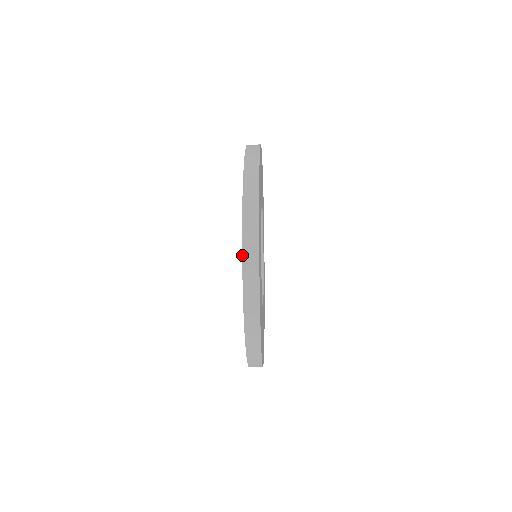
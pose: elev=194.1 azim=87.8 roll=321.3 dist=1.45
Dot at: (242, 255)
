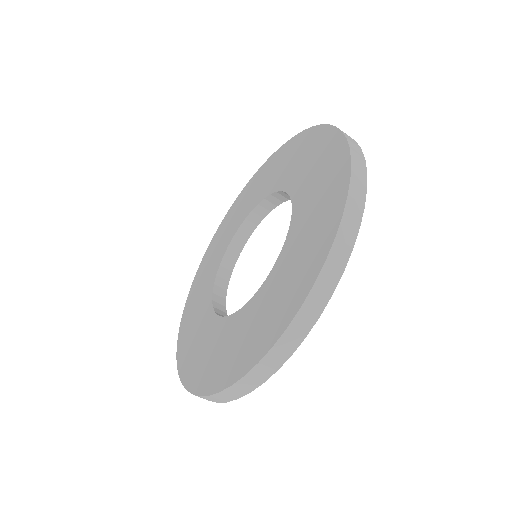
Dot at: (323, 124)
